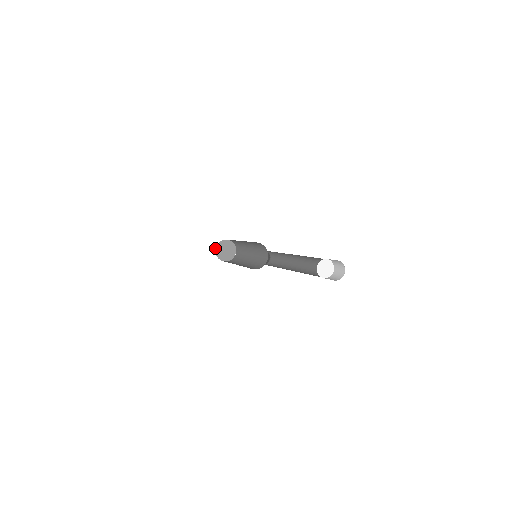
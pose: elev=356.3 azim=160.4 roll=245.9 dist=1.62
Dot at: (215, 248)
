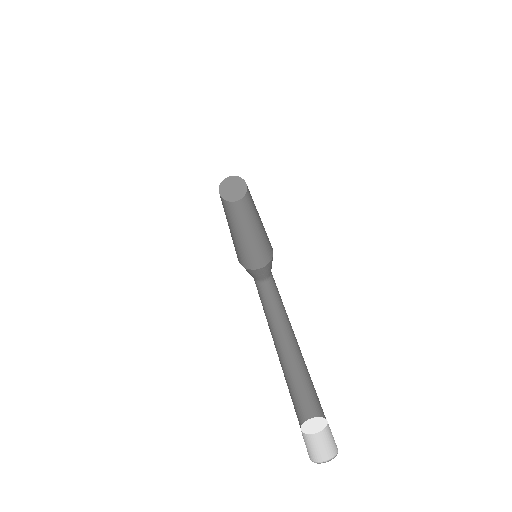
Dot at: (225, 178)
